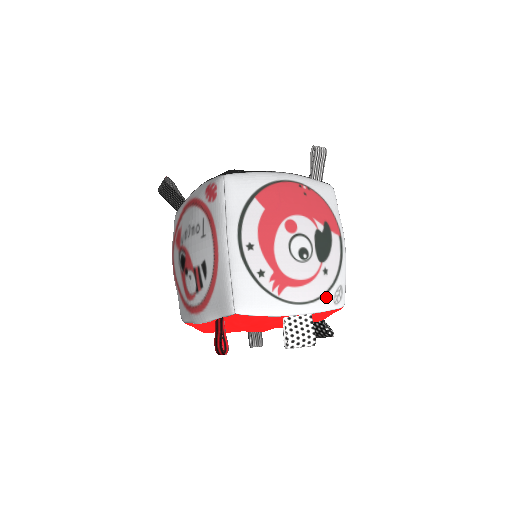
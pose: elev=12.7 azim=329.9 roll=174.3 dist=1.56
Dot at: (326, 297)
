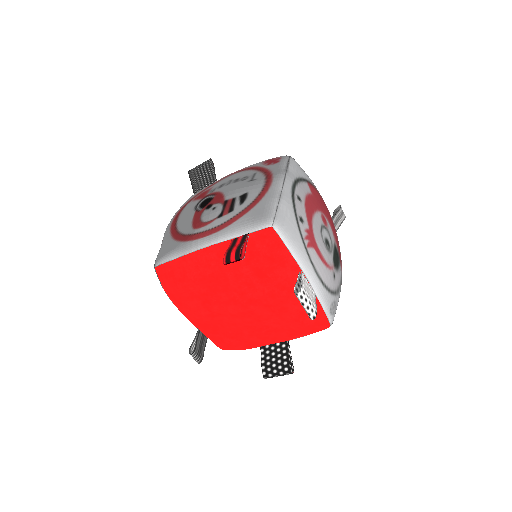
Dot at: (329, 295)
